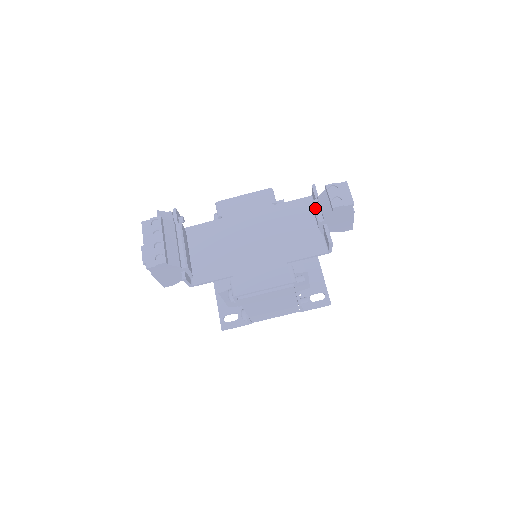
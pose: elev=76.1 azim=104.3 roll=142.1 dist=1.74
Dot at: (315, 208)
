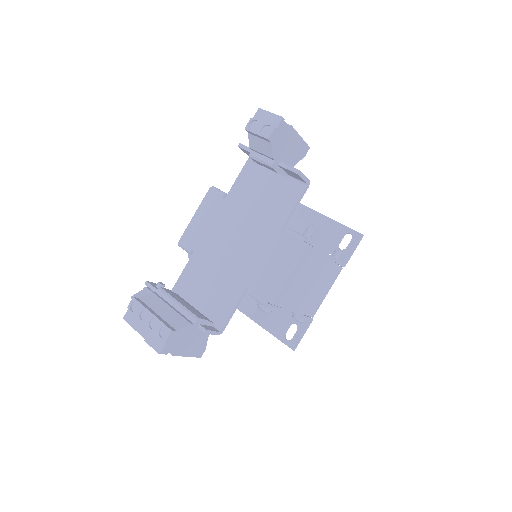
Dot at: (257, 159)
